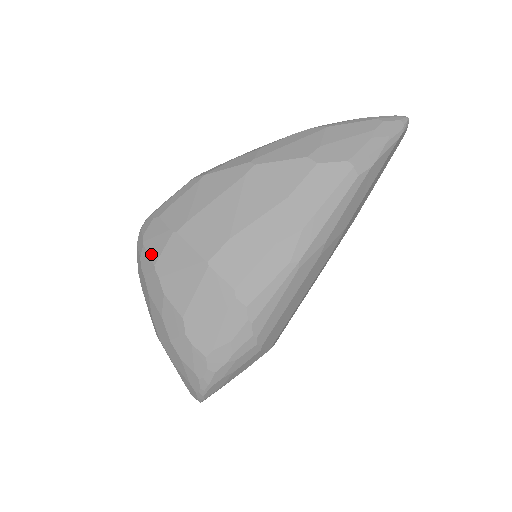
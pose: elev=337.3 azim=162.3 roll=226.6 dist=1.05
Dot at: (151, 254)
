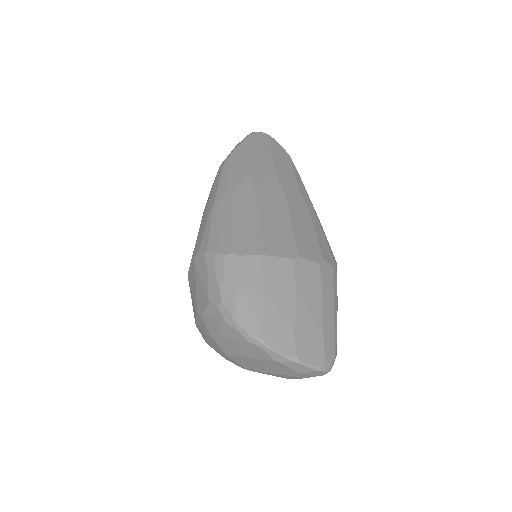
Dot at: occluded
